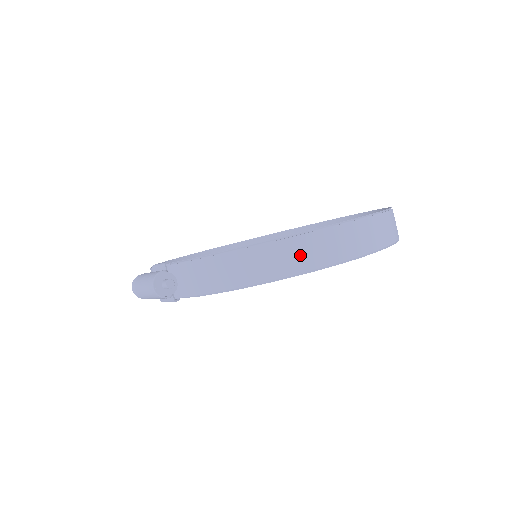
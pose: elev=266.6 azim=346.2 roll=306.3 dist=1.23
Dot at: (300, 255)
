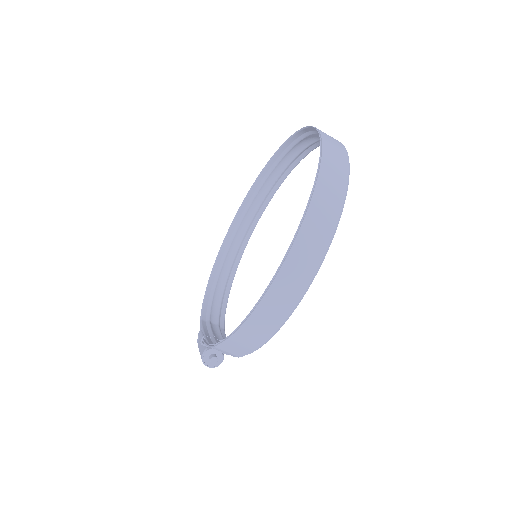
Dot at: (266, 322)
